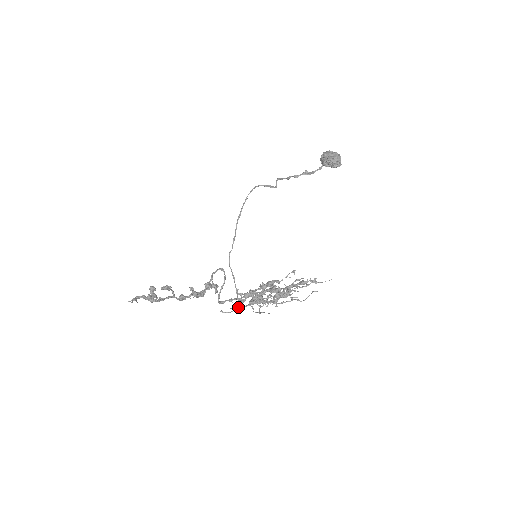
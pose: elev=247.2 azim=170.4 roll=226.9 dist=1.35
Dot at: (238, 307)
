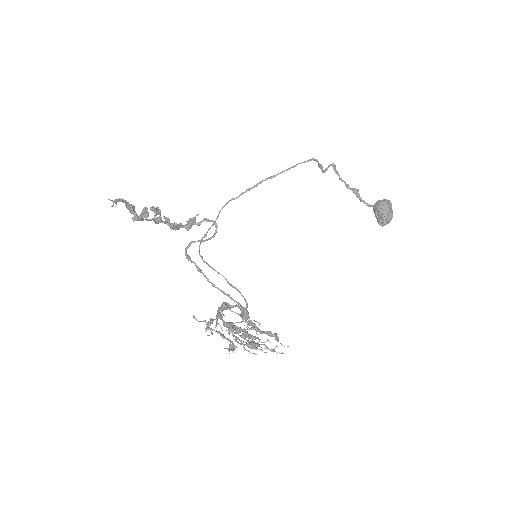
Dot at: (211, 329)
